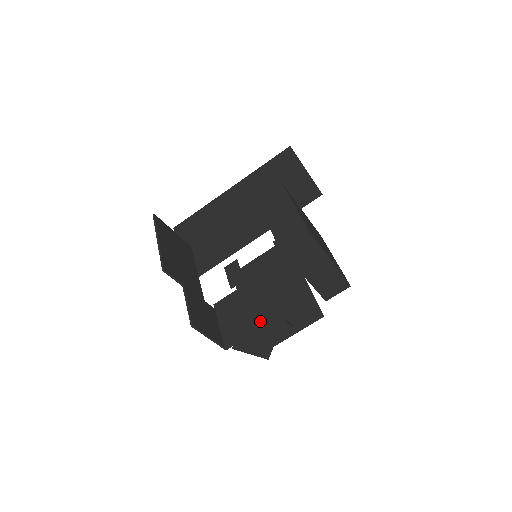
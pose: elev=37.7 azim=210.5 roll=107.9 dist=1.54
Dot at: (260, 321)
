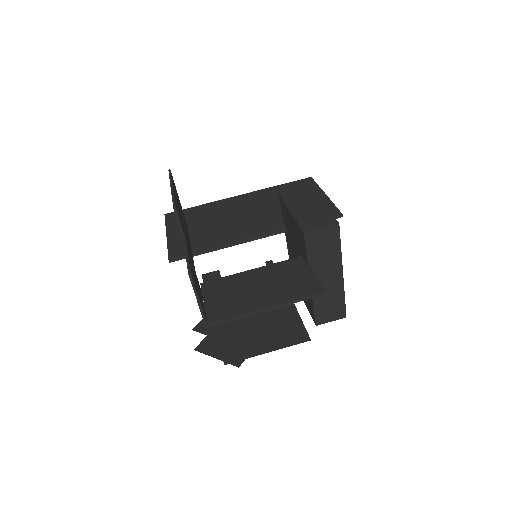
Dot at: (258, 305)
